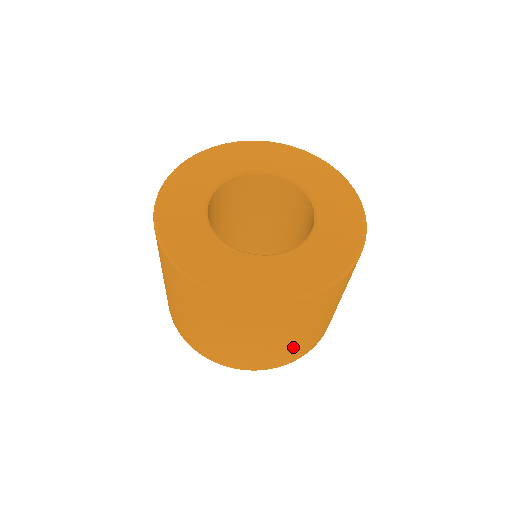
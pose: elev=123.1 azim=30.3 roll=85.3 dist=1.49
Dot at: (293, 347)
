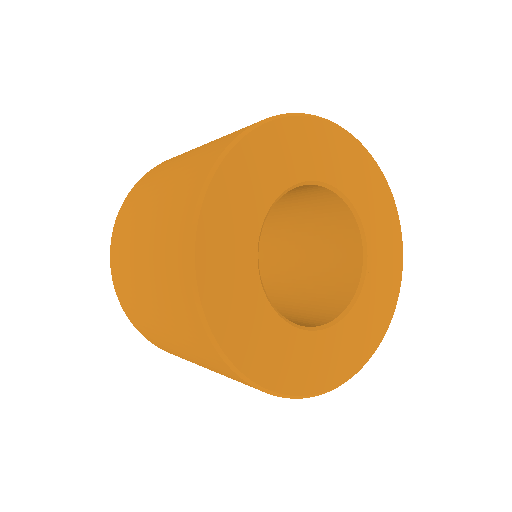
Dot at: occluded
